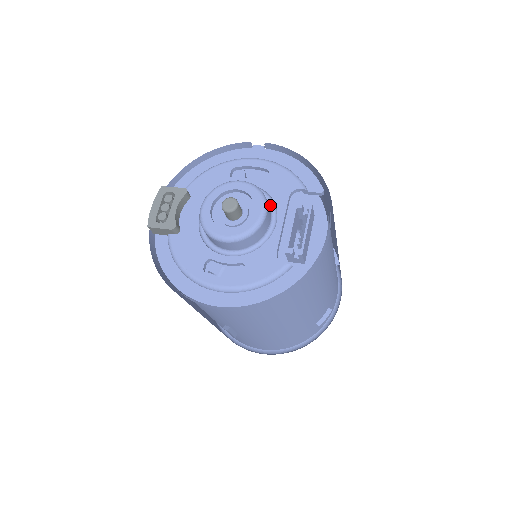
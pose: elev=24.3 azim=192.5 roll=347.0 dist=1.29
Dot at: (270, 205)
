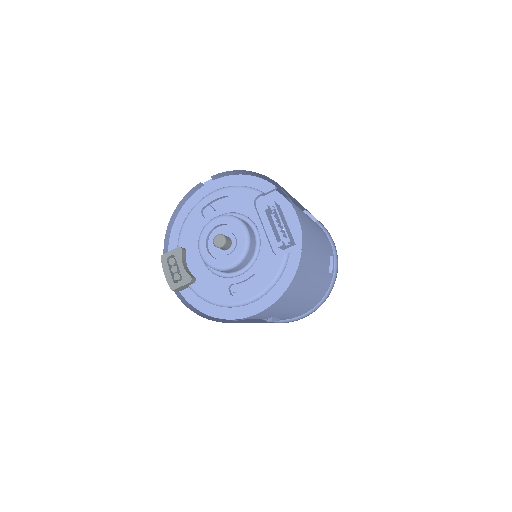
Dot at: (245, 220)
